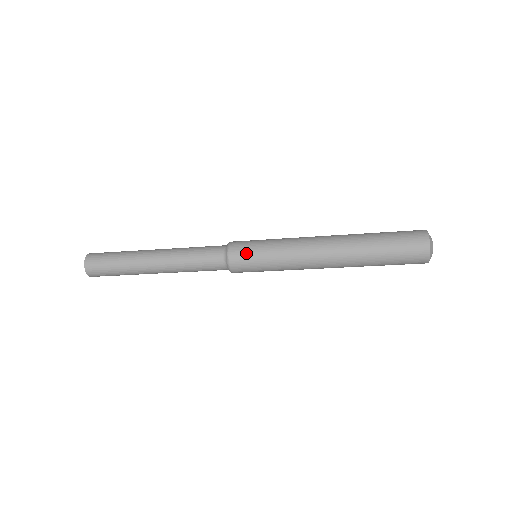
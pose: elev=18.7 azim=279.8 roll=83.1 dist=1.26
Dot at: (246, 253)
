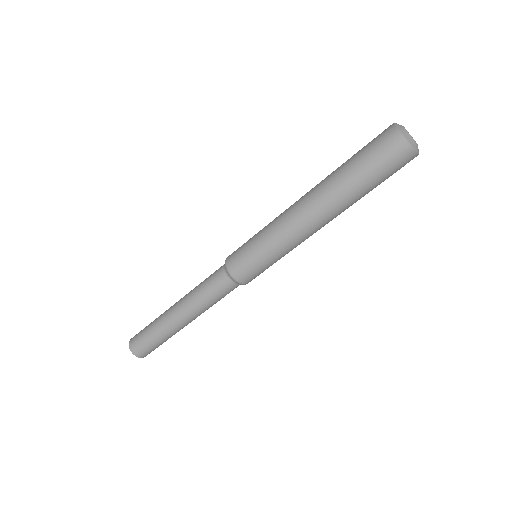
Dot at: (239, 254)
